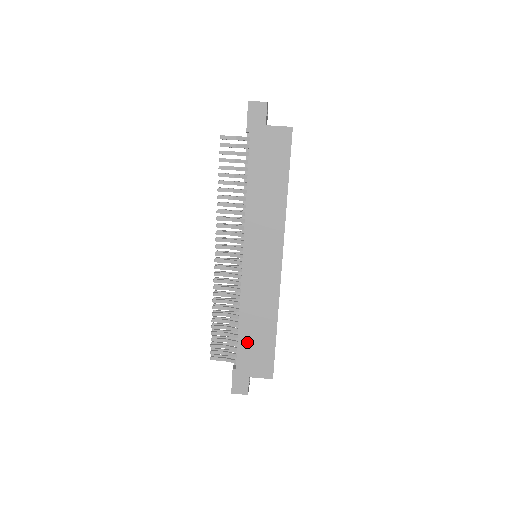
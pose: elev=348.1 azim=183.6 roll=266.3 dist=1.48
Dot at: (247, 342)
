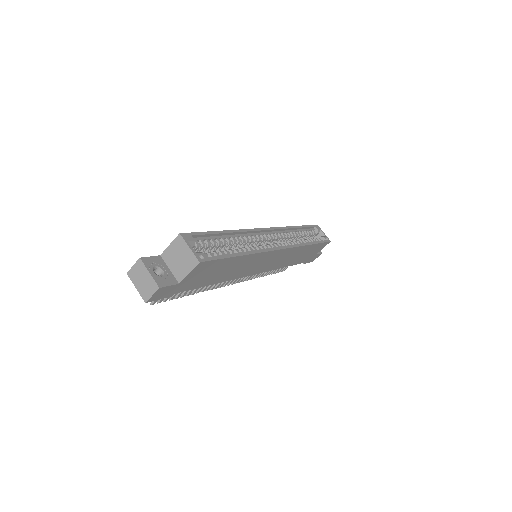
Dot at: (300, 260)
